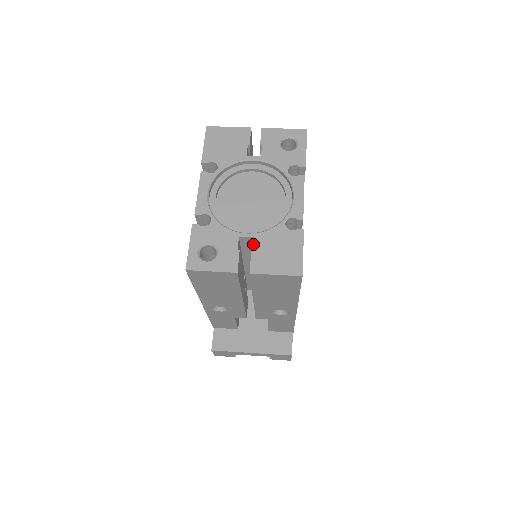
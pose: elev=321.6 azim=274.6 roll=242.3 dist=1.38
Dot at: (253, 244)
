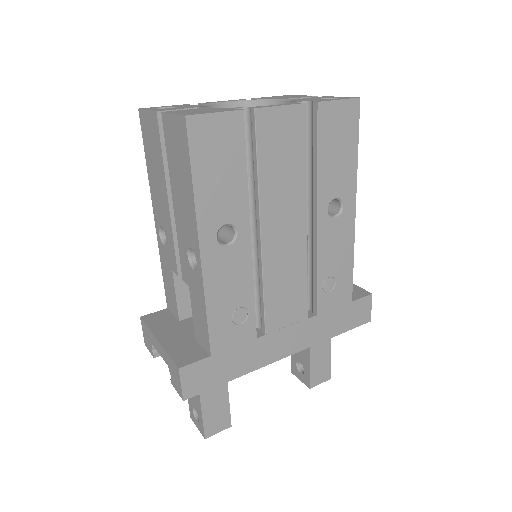
Dot at: occluded
